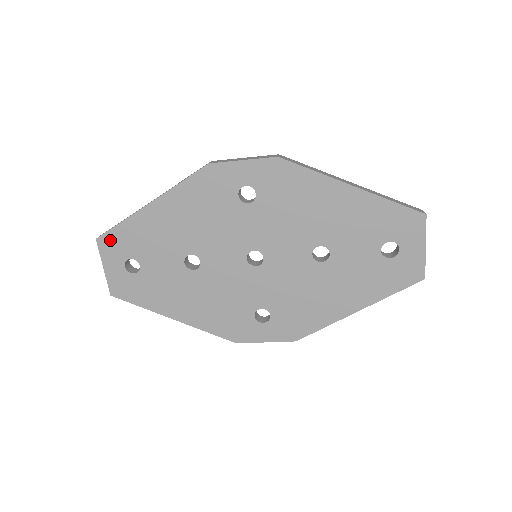
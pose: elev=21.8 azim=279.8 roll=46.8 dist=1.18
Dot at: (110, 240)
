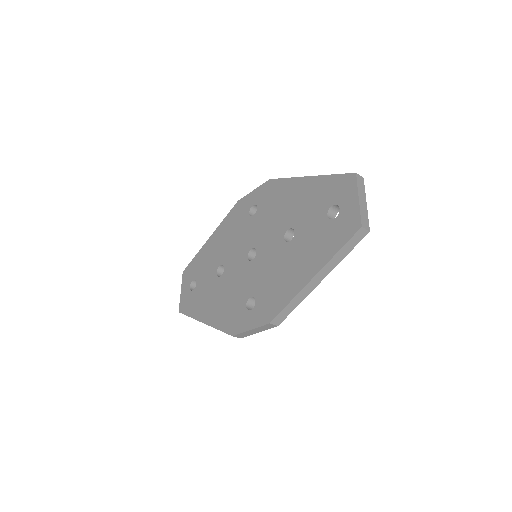
Dot at: (188, 270)
